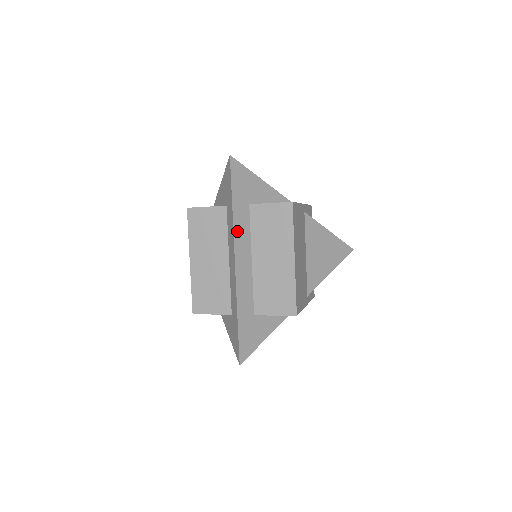
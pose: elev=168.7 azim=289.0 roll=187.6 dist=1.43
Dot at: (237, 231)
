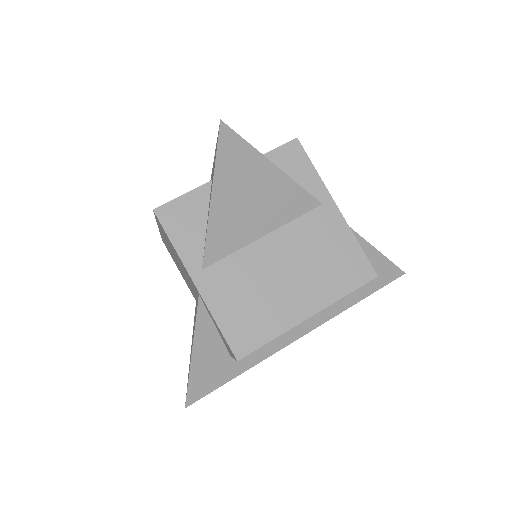
Dot at: occluded
